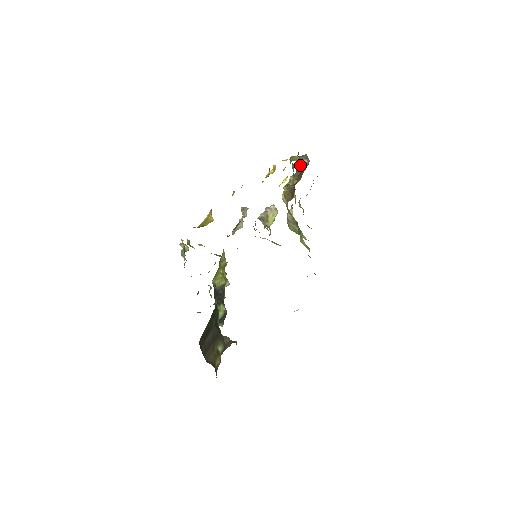
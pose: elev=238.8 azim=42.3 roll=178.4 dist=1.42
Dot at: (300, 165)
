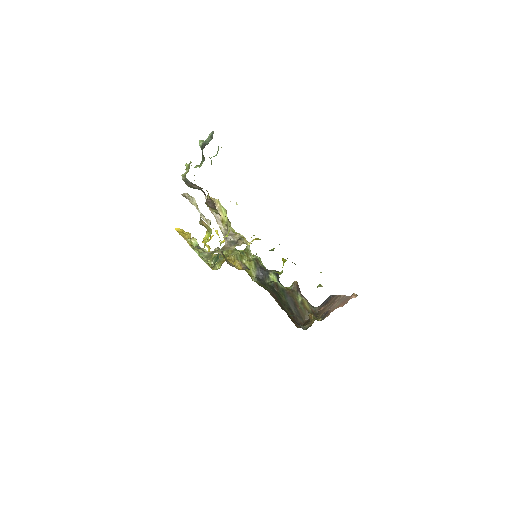
Dot at: occluded
